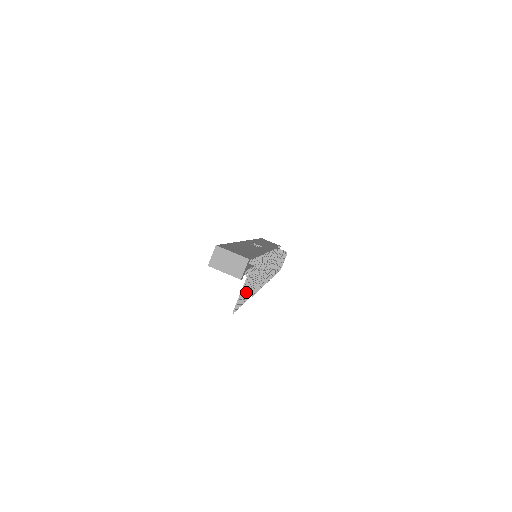
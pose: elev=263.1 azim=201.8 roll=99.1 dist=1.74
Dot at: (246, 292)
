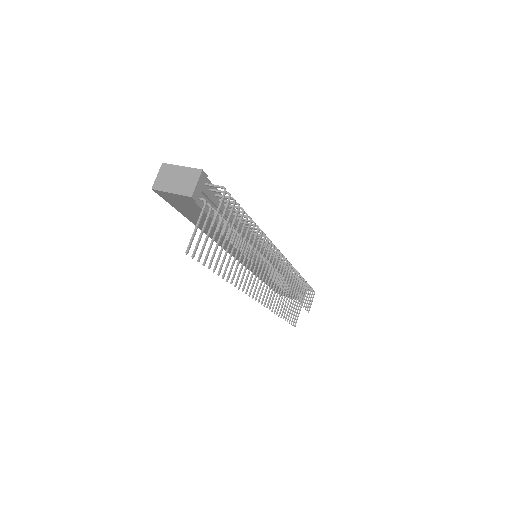
Dot at: (219, 253)
